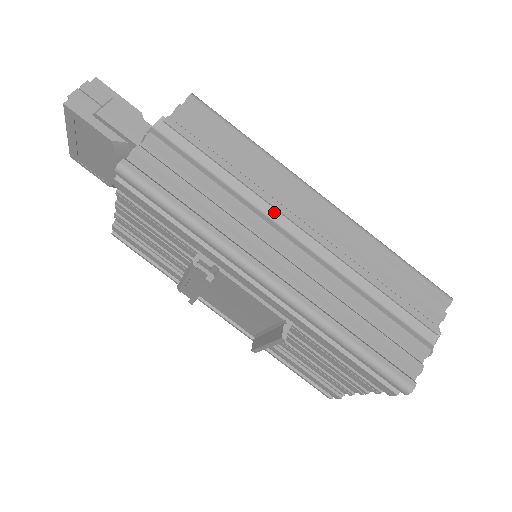
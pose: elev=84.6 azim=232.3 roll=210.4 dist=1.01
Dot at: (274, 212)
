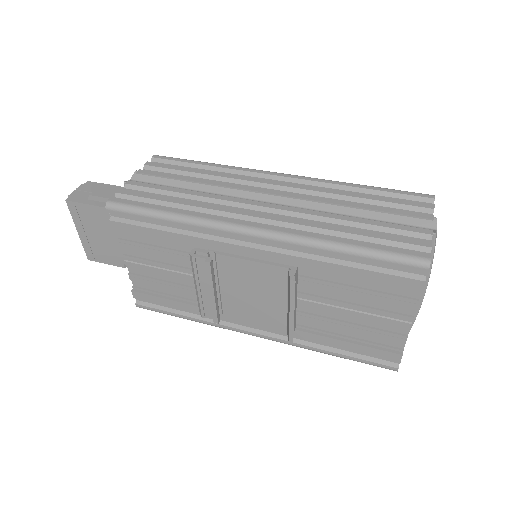
Dot at: (242, 193)
